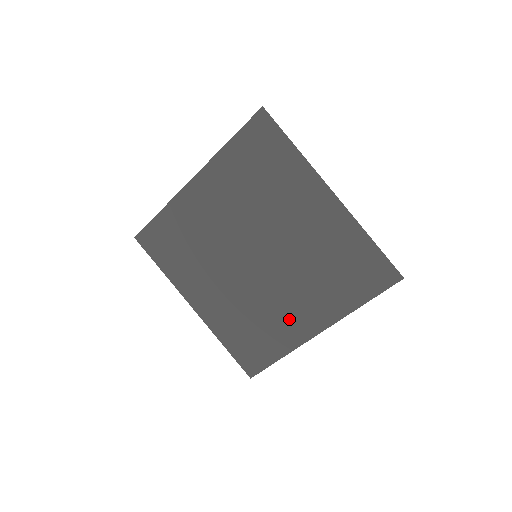
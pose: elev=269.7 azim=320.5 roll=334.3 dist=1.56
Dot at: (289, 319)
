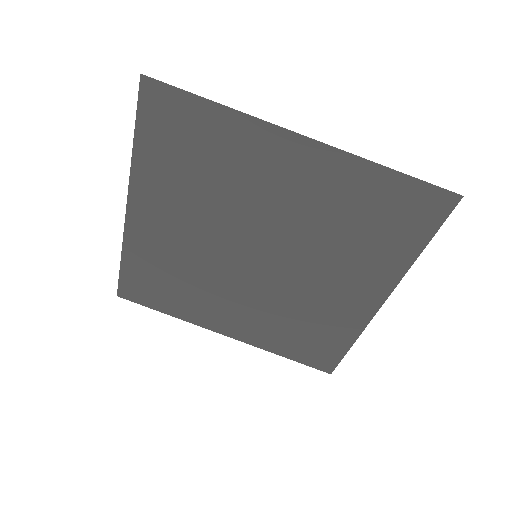
Dot at: (214, 308)
